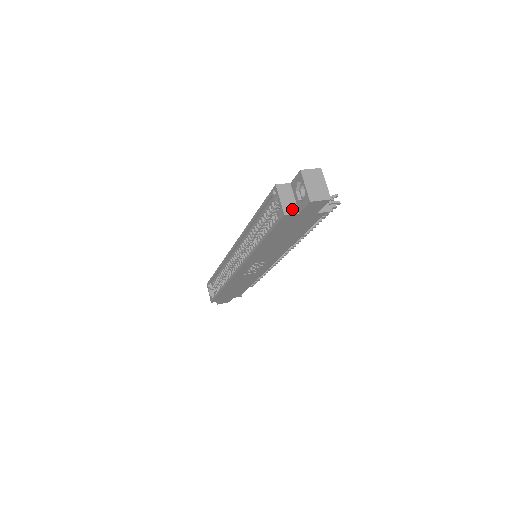
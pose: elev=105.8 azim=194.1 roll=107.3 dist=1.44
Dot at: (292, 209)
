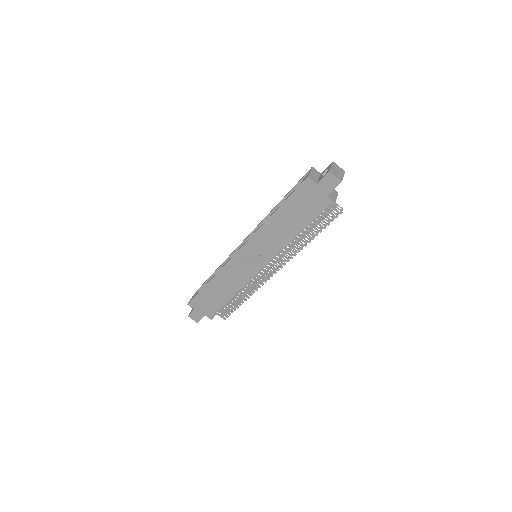
Dot at: (314, 179)
